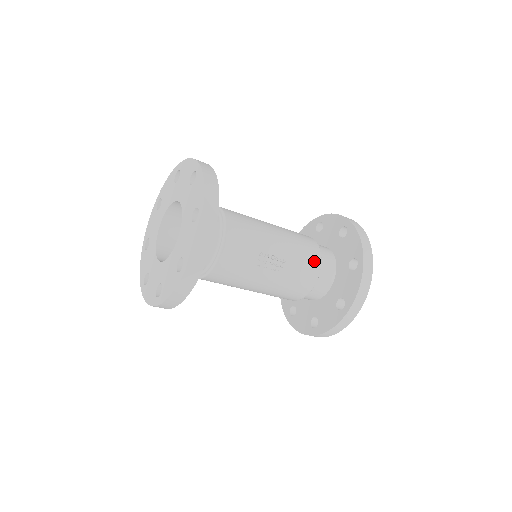
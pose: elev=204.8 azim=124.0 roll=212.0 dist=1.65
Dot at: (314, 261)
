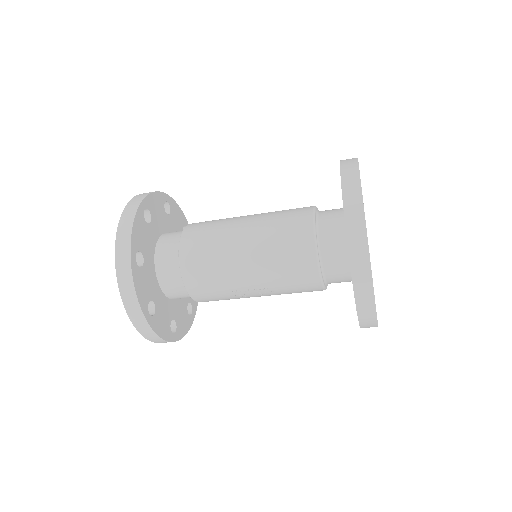
Dot at: (308, 277)
